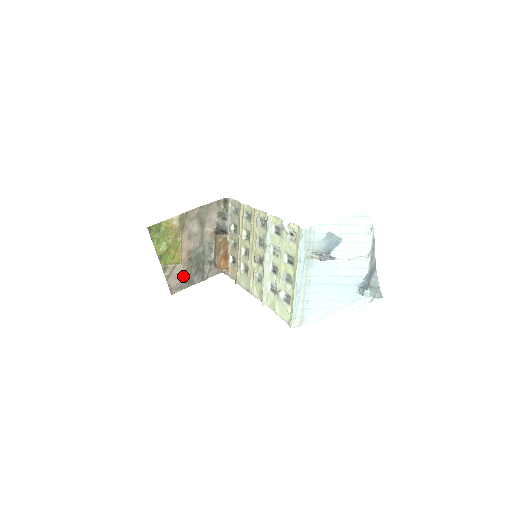
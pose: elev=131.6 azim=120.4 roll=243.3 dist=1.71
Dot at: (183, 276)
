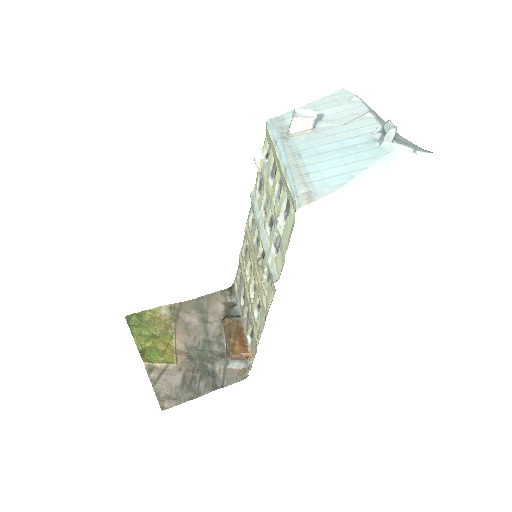
Dot at: (181, 382)
